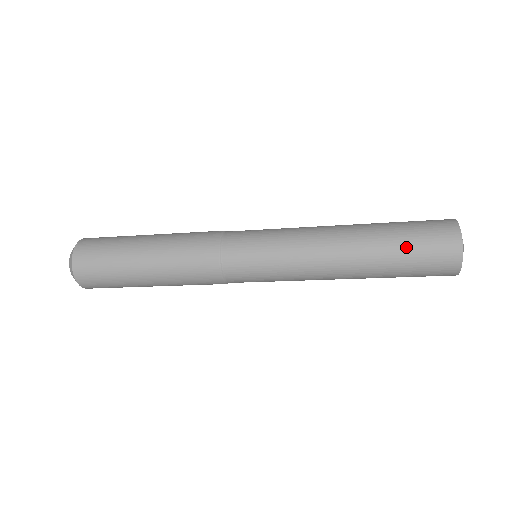
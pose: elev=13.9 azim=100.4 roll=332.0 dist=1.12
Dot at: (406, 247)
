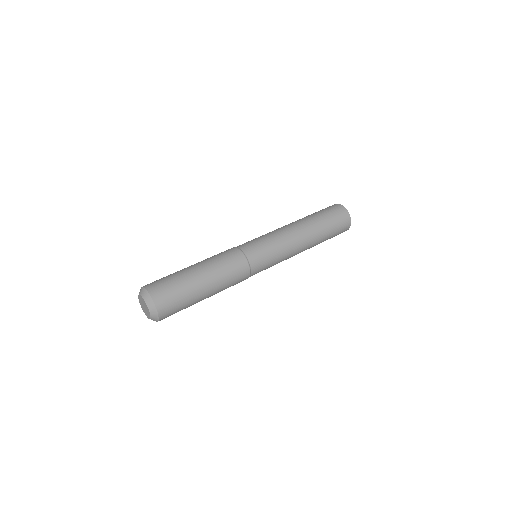
Dot at: (329, 221)
